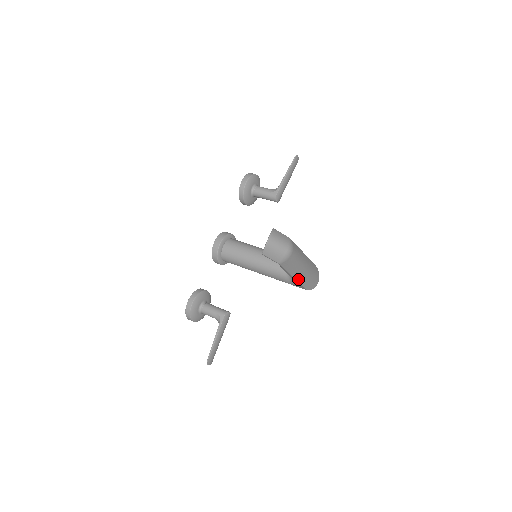
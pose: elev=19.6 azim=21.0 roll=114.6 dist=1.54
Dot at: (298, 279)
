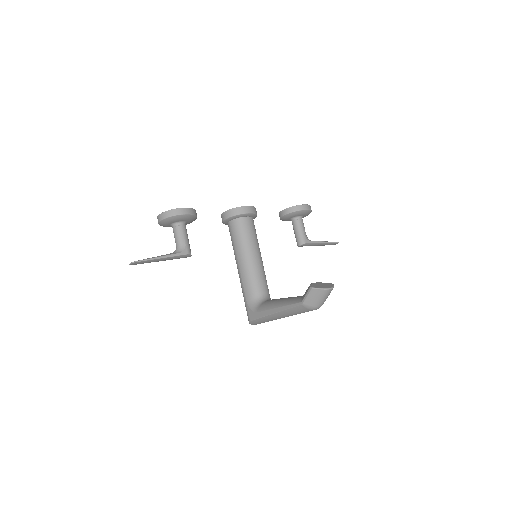
Dot at: (271, 315)
